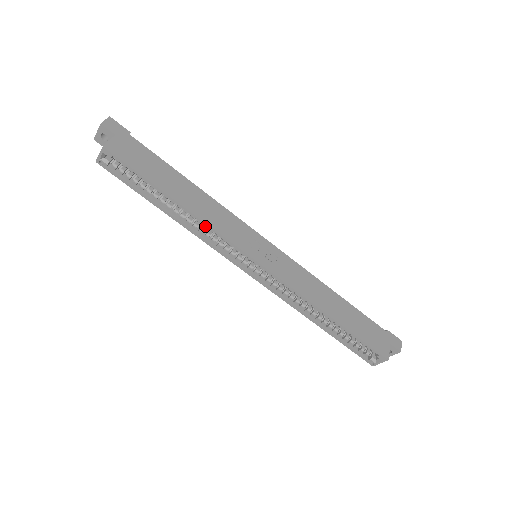
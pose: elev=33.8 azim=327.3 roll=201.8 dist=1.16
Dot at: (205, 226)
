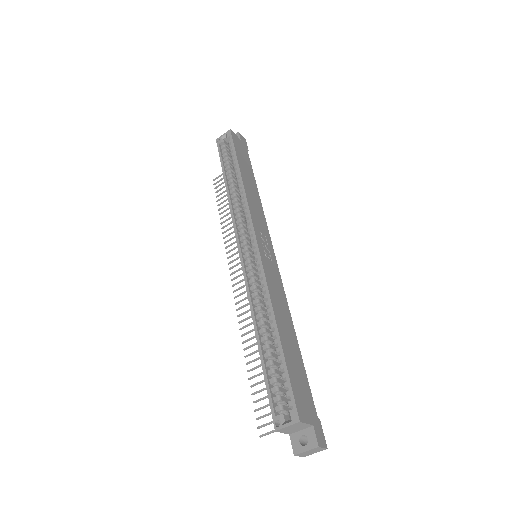
Dot at: (243, 200)
